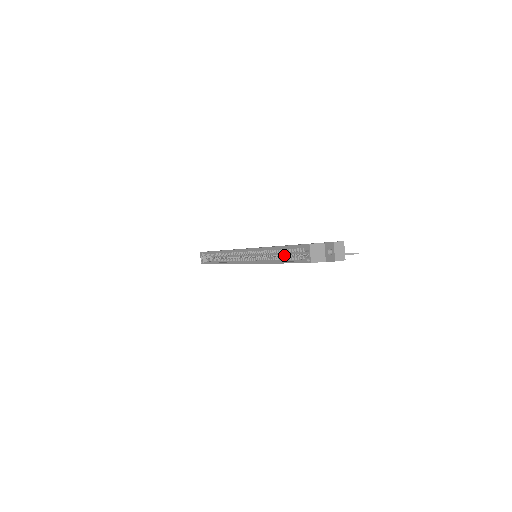
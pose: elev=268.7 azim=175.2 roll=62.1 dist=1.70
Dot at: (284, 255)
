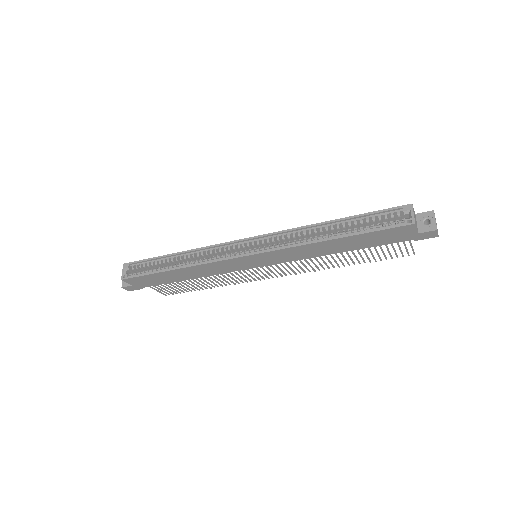
Dot at: (344, 232)
